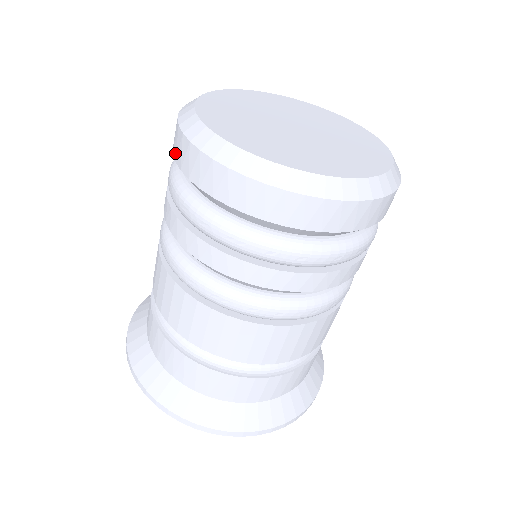
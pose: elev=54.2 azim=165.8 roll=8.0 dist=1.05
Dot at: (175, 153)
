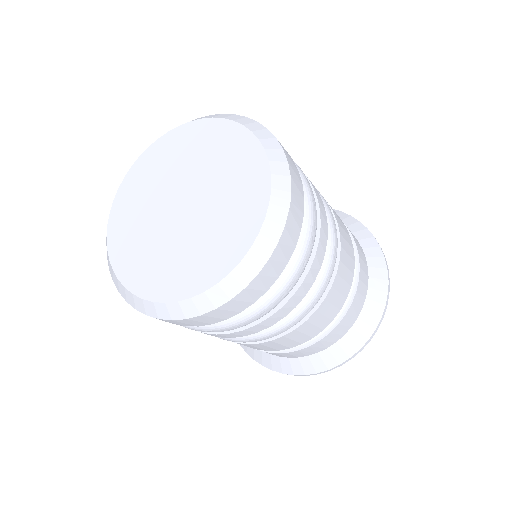
Dot at: occluded
